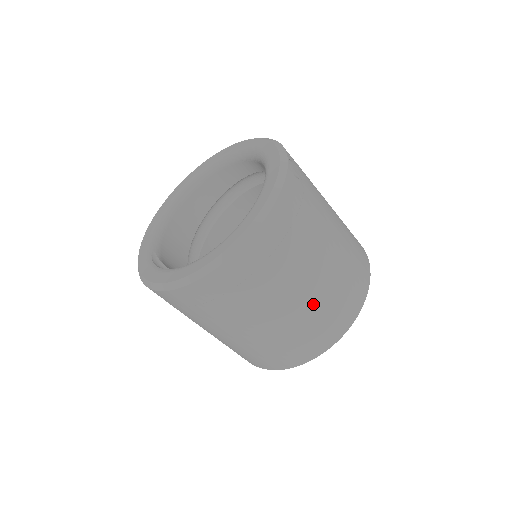
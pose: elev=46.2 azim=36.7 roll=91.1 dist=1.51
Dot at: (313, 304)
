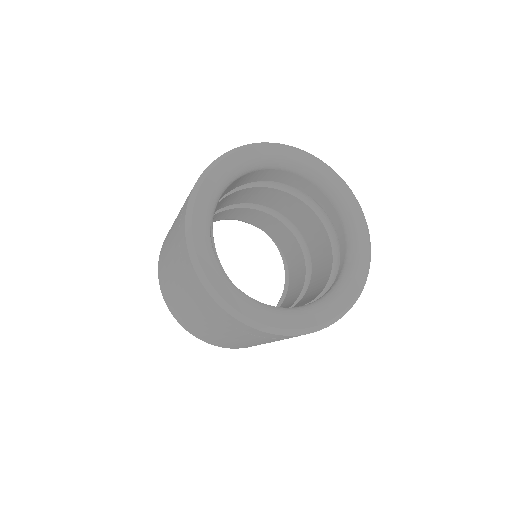
Dot at: occluded
